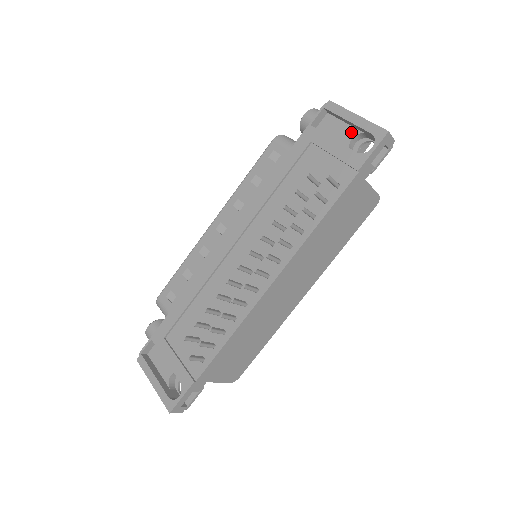
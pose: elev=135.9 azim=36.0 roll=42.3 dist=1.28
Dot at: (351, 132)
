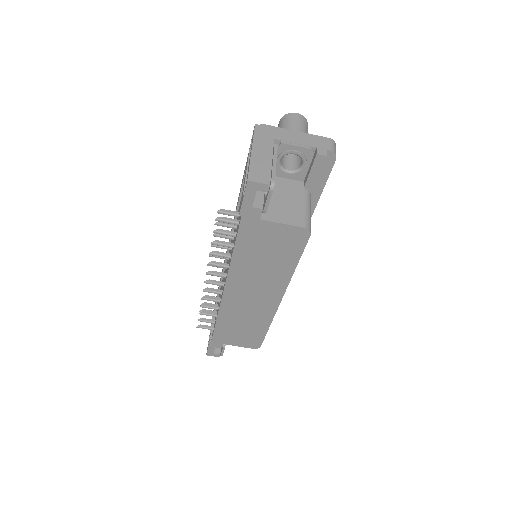
Dot at: occluded
